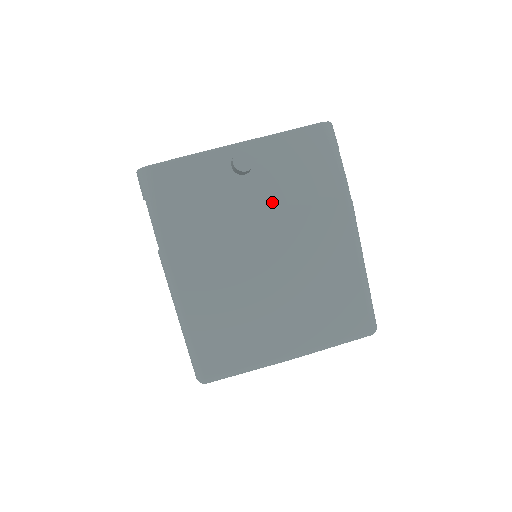
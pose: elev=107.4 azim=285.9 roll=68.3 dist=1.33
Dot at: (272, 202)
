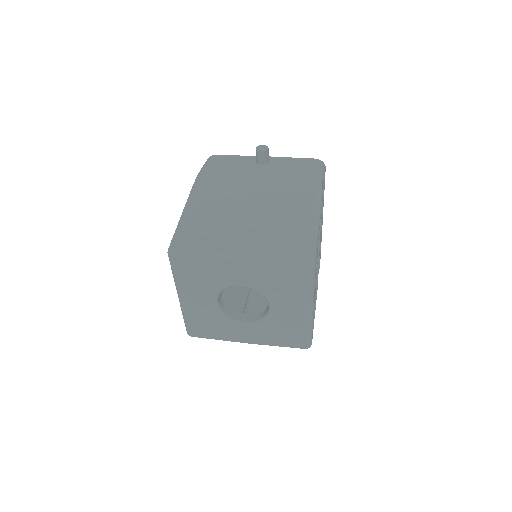
Dot at: (271, 176)
